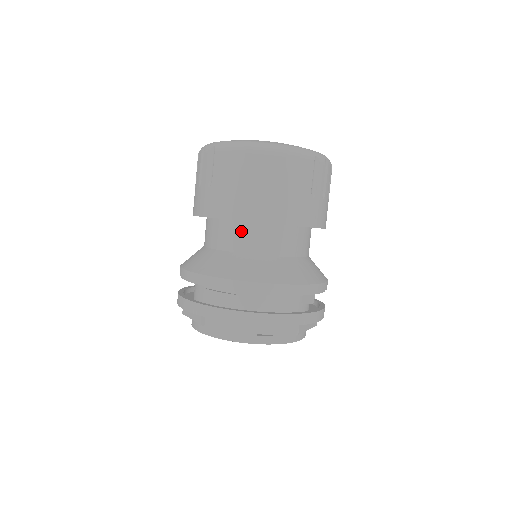
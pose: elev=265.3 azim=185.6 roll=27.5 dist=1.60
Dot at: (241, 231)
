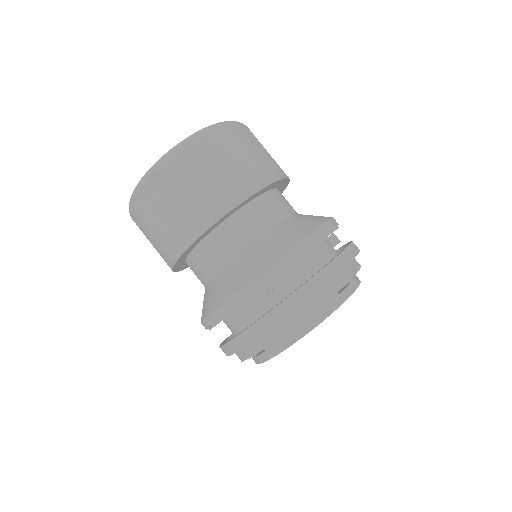
Dot at: (241, 221)
